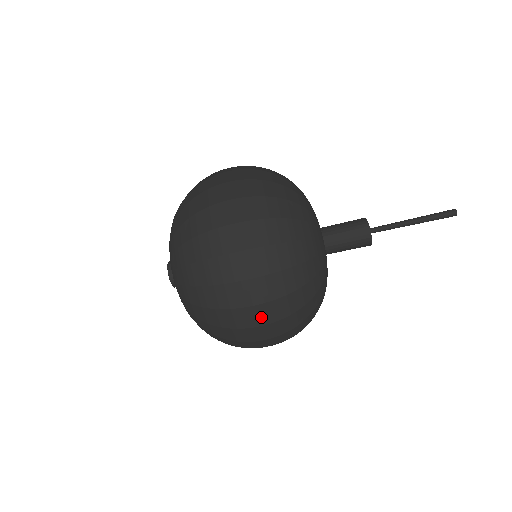
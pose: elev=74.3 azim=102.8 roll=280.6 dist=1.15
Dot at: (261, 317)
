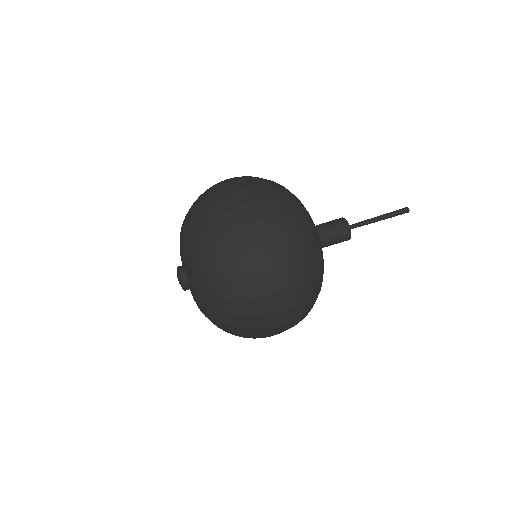
Dot at: (276, 257)
